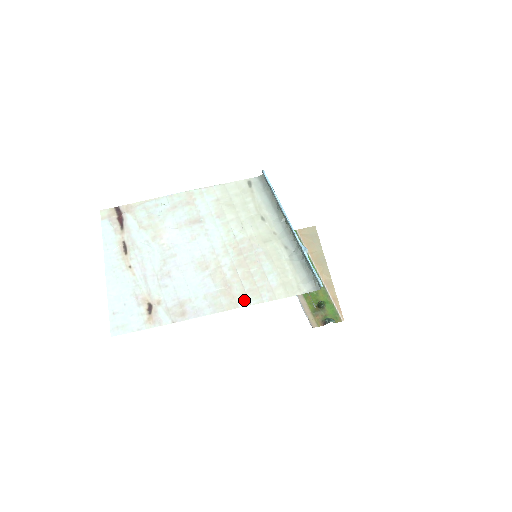
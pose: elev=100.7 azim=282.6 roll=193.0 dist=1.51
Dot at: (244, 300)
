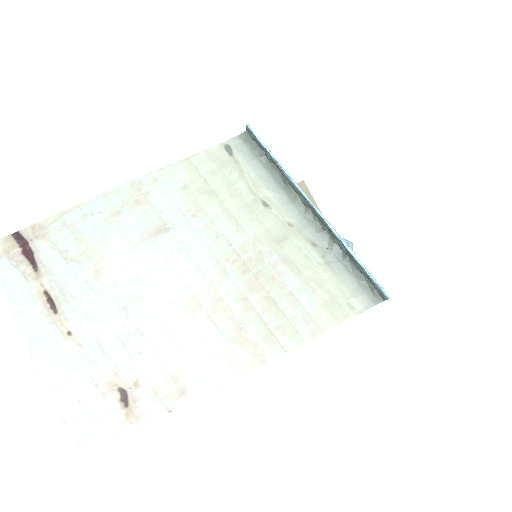
Dot at: (273, 346)
